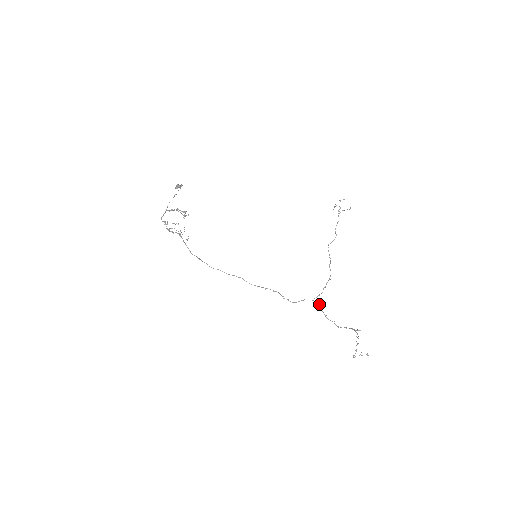
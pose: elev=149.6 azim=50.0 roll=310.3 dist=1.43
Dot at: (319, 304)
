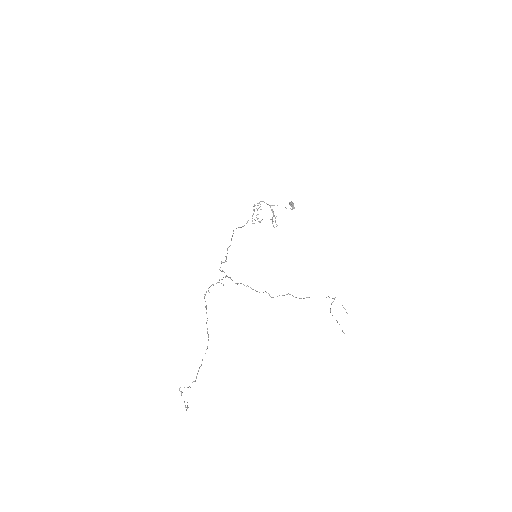
Dot at: occluded
